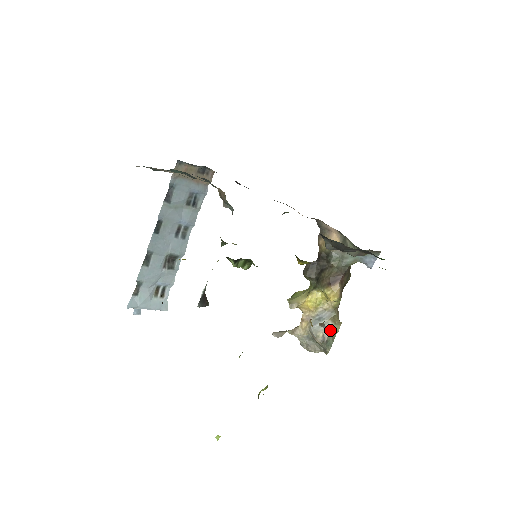
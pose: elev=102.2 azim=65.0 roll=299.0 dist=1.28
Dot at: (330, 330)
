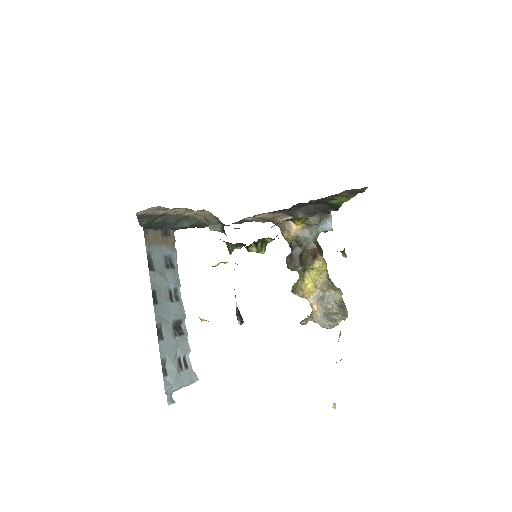
Dot at: (336, 296)
